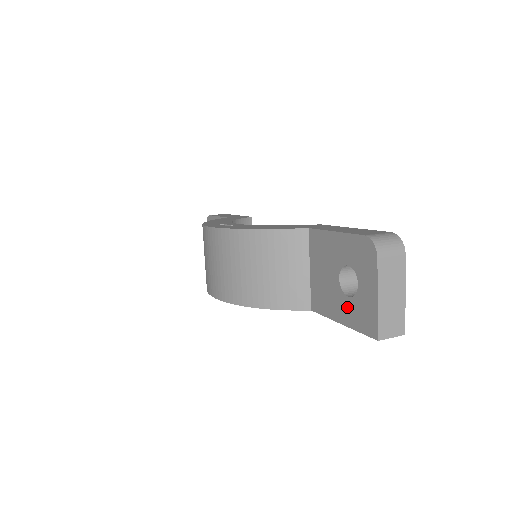
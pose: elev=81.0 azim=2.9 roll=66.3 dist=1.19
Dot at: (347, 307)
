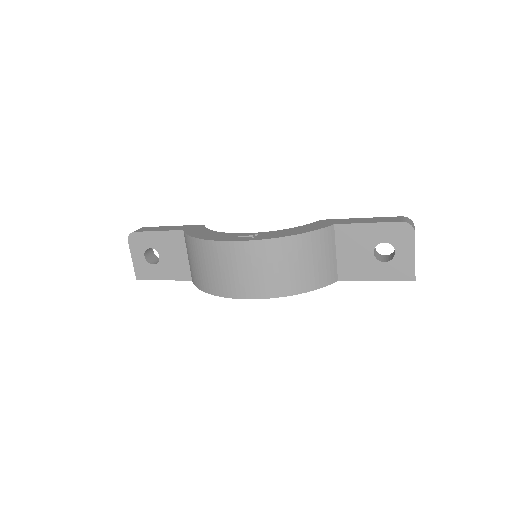
Dot at: (383, 269)
